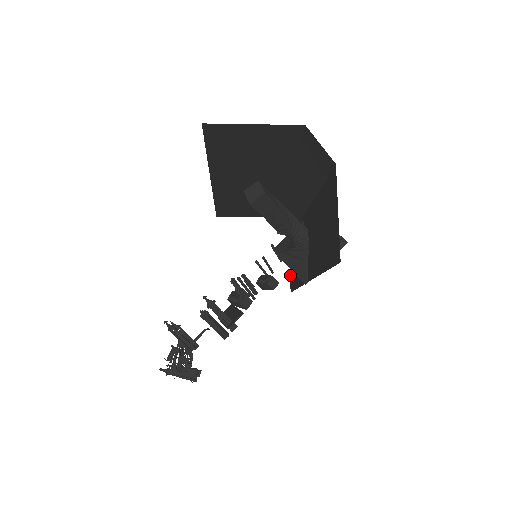
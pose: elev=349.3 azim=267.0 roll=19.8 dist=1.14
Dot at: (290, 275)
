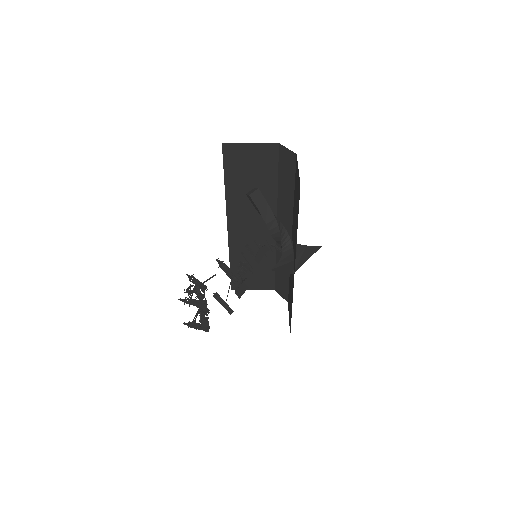
Dot at: (289, 324)
